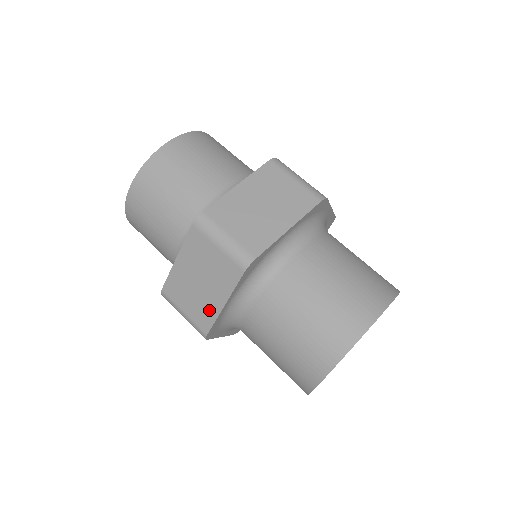
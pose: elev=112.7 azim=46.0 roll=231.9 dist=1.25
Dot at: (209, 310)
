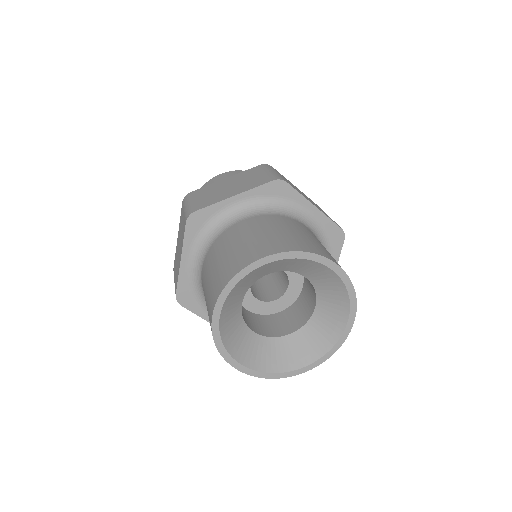
Dot at: (217, 199)
